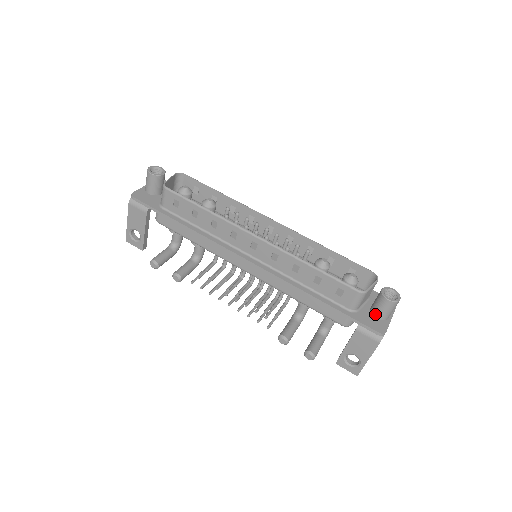
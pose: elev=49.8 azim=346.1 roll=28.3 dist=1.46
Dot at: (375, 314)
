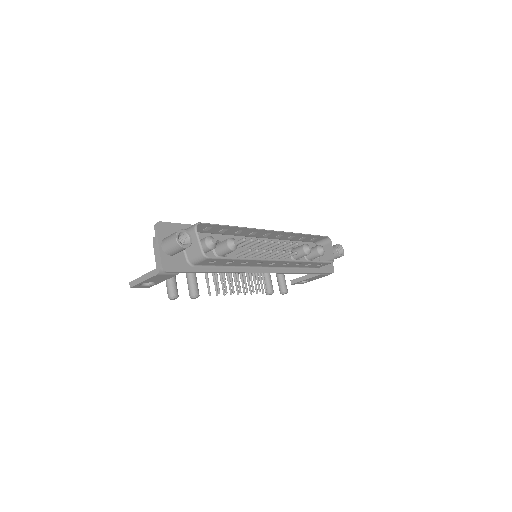
Dot at: occluded
